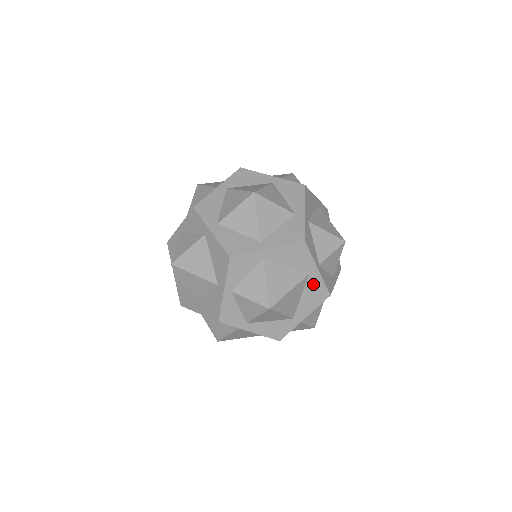
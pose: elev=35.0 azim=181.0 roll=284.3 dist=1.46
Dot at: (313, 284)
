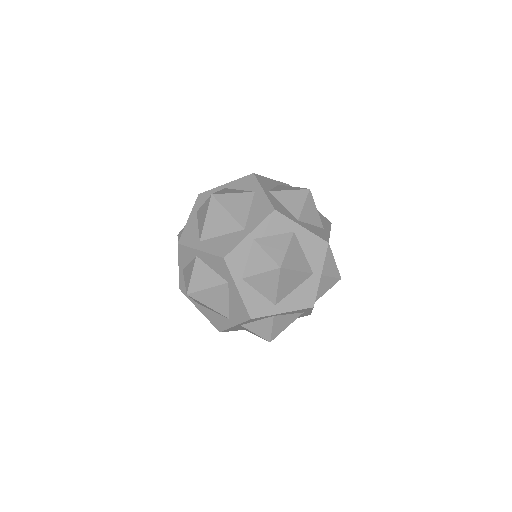
Dot at: (309, 285)
